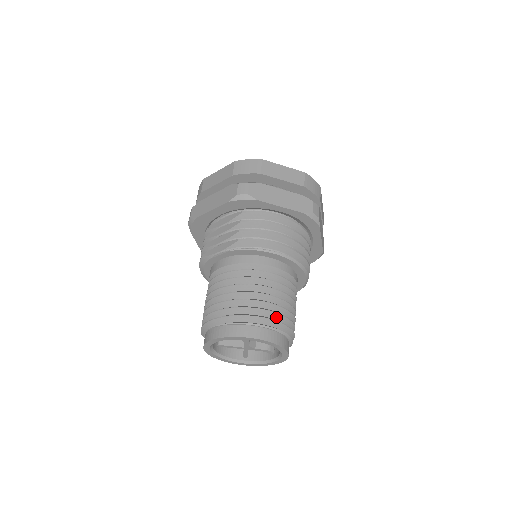
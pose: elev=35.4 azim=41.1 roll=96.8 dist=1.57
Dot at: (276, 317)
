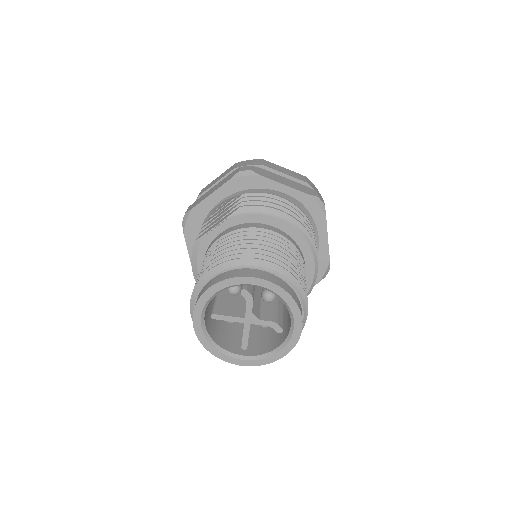
Dot at: occluded
